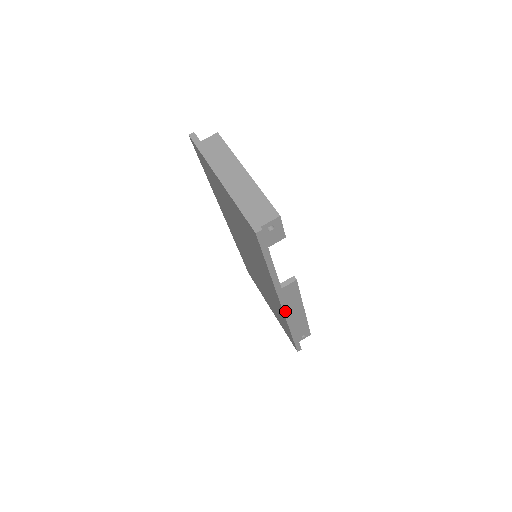
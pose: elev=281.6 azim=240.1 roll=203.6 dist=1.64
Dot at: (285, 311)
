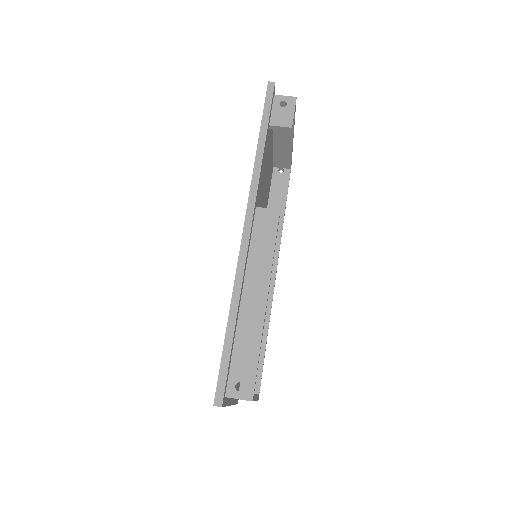
Dot at: (244, 242)
